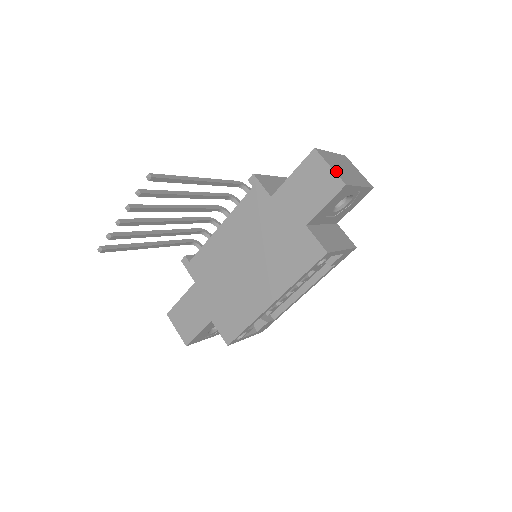
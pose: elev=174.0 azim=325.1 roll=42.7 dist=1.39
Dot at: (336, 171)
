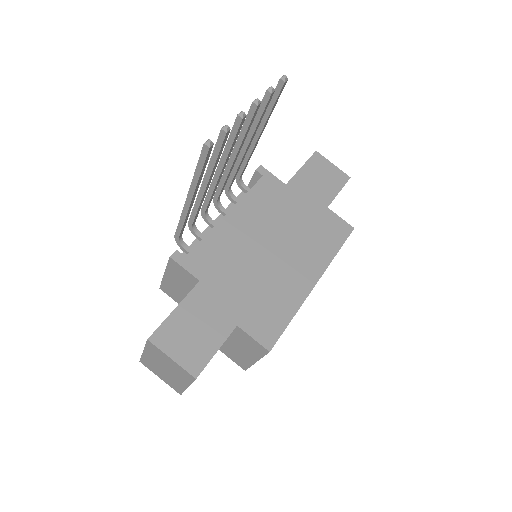
Dot at: (336, 170)
